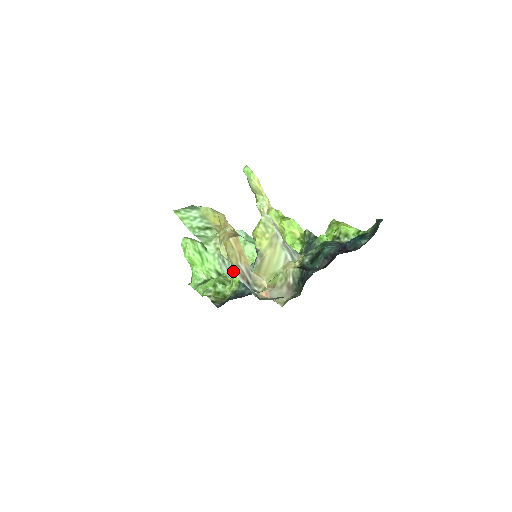
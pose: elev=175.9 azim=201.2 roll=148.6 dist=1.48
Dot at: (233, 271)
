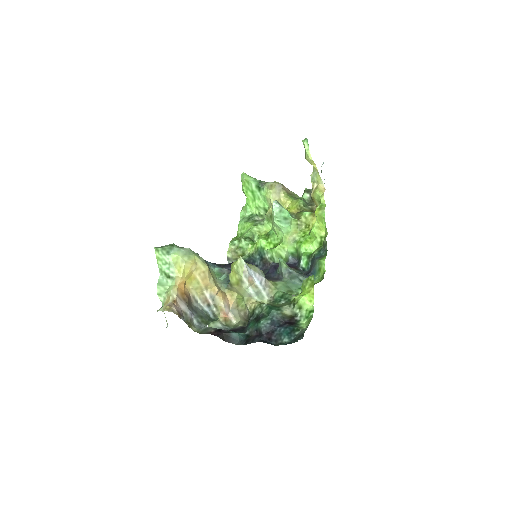
Dot at: occluded
